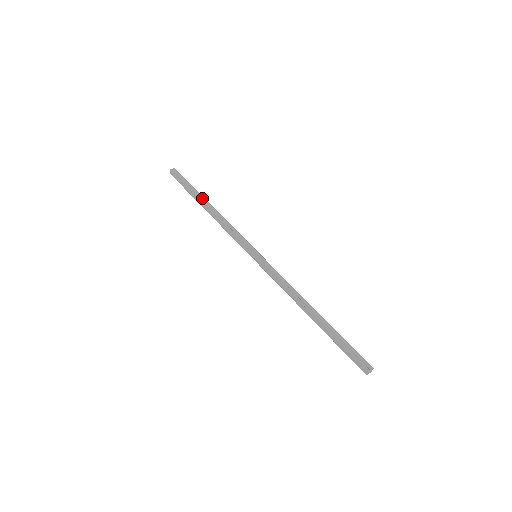
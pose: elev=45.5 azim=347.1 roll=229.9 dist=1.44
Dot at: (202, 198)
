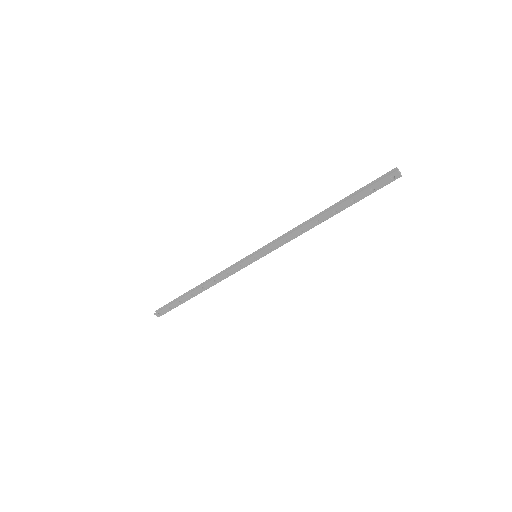
Dot at: (189, 292)
